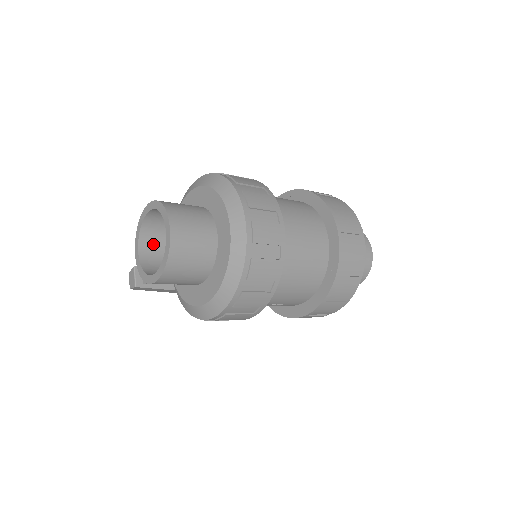
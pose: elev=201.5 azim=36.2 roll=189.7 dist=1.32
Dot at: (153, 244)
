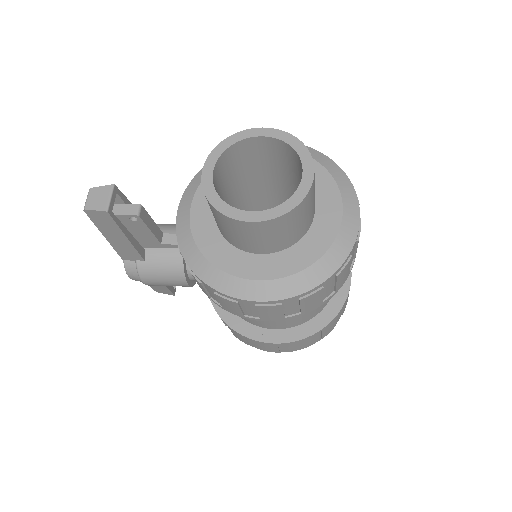
Dot at: (221, 175)
